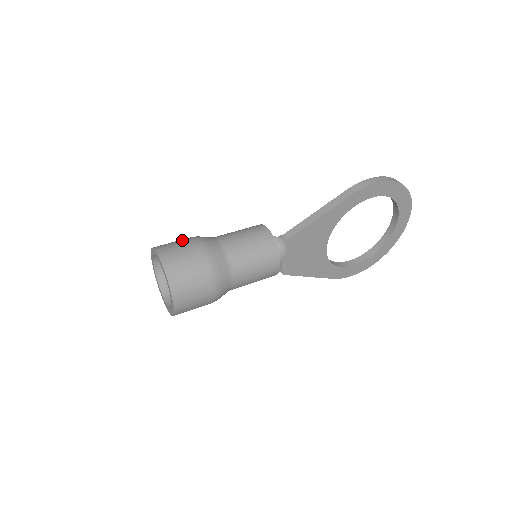
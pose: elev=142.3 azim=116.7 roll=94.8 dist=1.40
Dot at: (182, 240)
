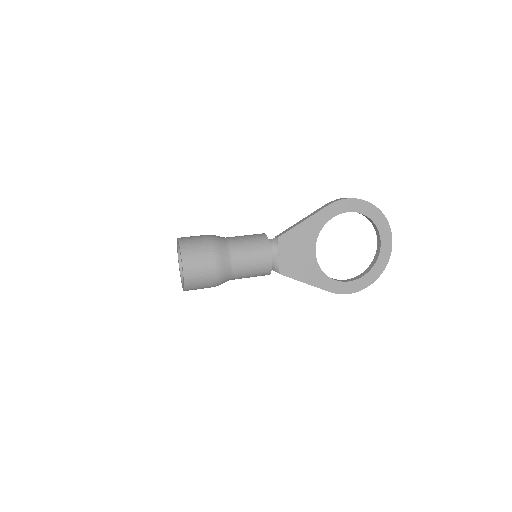
Dot at: occluded
